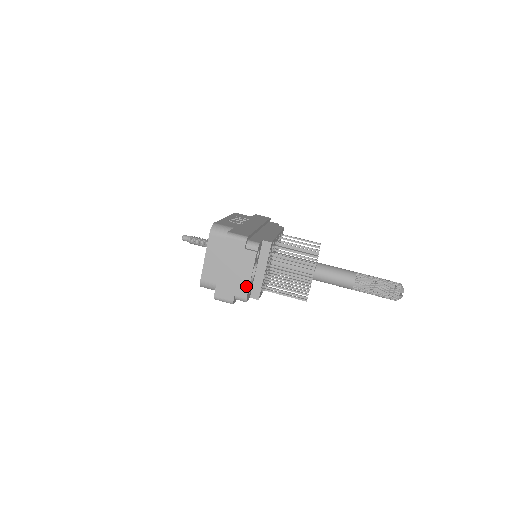
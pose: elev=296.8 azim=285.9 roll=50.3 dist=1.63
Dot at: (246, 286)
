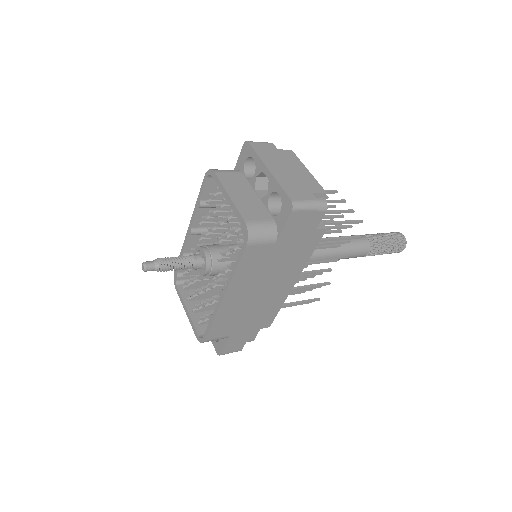
Dot at: (314, 181)
